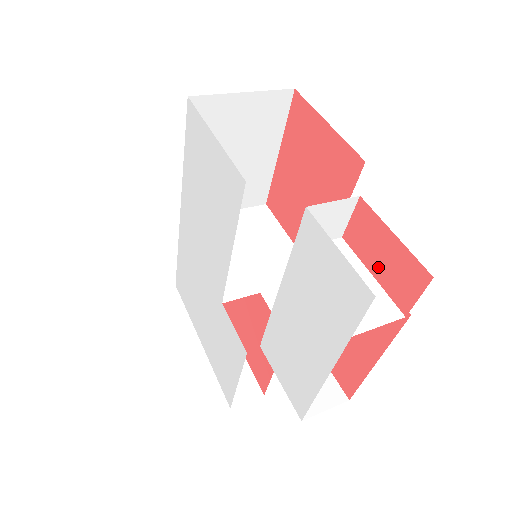
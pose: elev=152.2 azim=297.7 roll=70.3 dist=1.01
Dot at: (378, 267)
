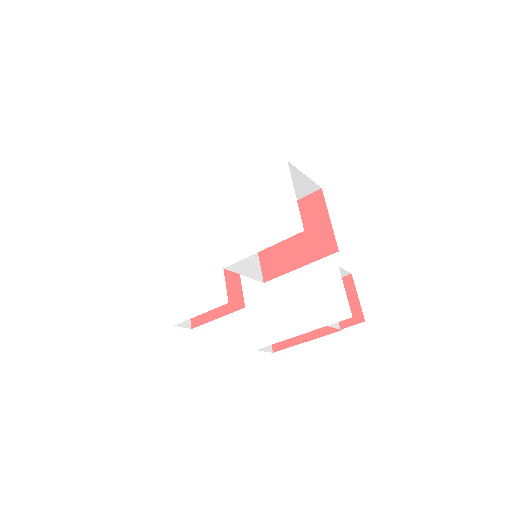
Dot at: occluded
